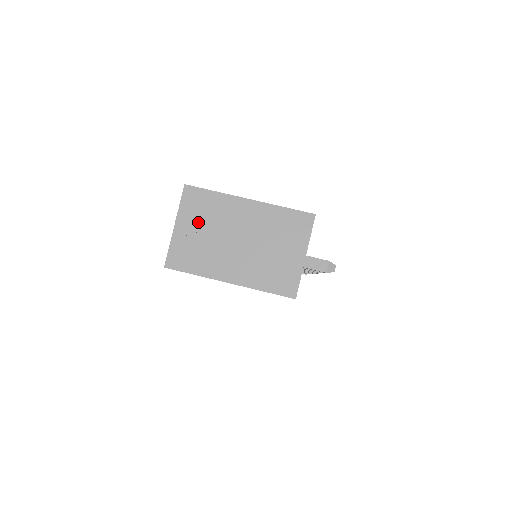
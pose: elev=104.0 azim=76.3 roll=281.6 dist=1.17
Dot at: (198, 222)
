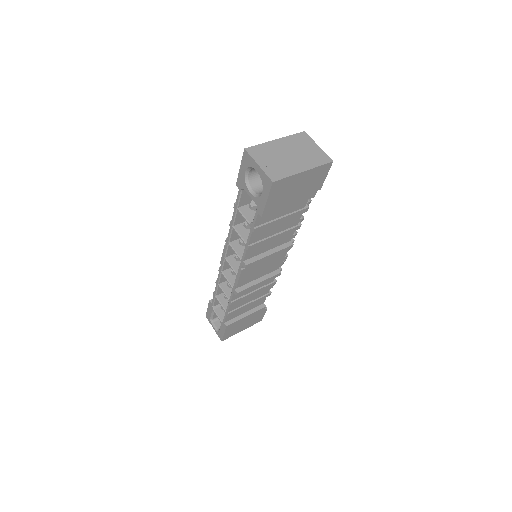
Dot at: (266, 158)
